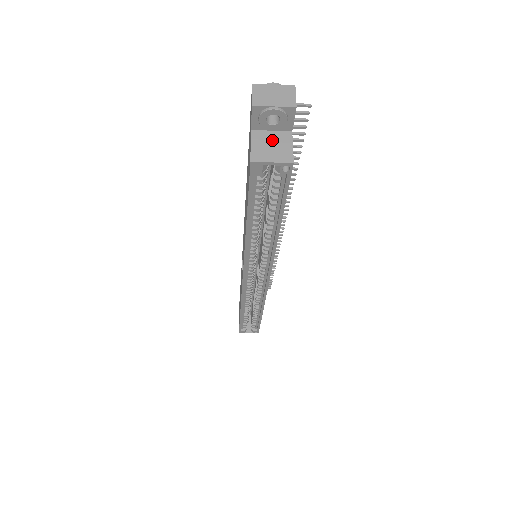
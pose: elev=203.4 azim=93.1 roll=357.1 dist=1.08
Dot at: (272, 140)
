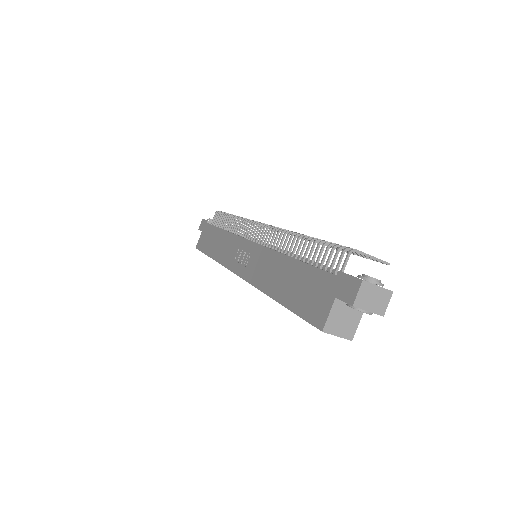
Dot at: (347, 313)
